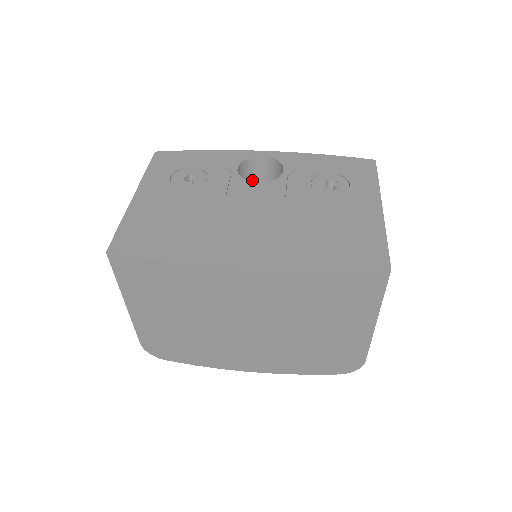
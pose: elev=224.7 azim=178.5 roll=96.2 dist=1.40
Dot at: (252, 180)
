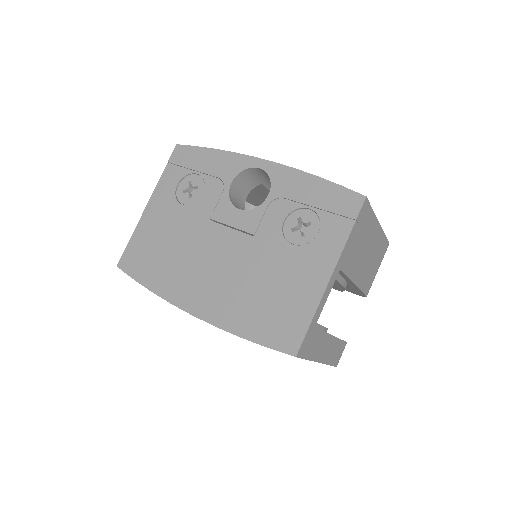
Dot at: (260, 180)
